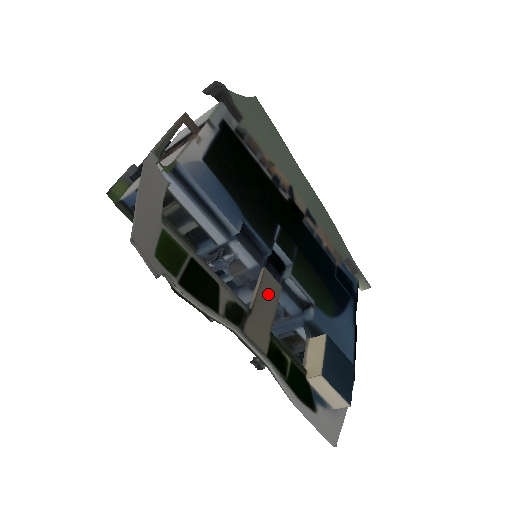
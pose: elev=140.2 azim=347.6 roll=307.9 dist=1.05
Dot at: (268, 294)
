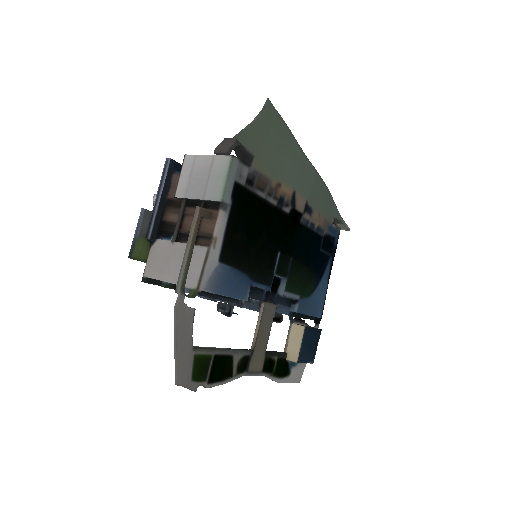
Dot at: (266, 323)
